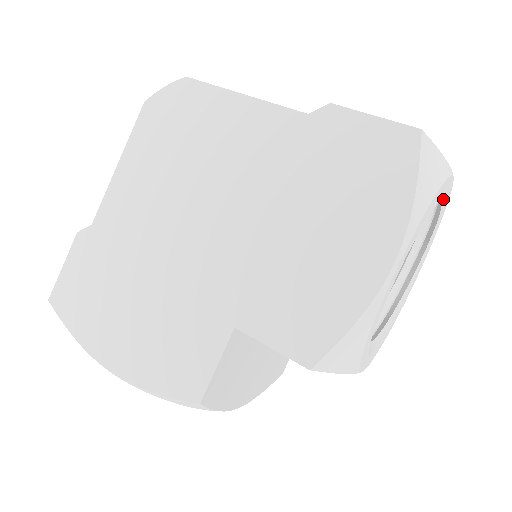
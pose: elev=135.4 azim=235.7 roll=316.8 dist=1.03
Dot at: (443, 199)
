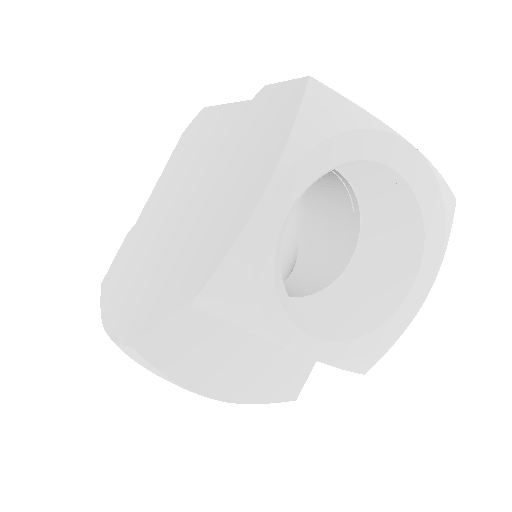
Dot at: (397, 165)
